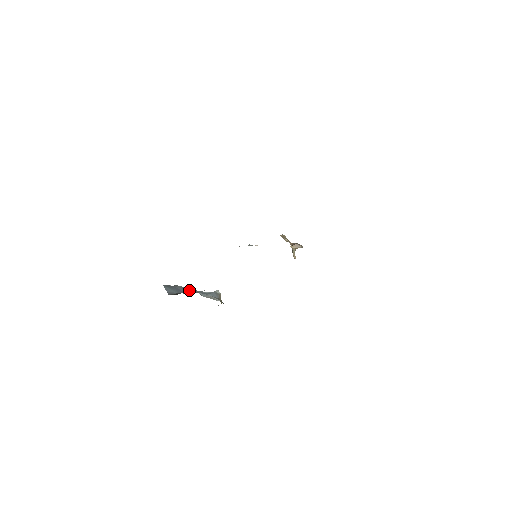
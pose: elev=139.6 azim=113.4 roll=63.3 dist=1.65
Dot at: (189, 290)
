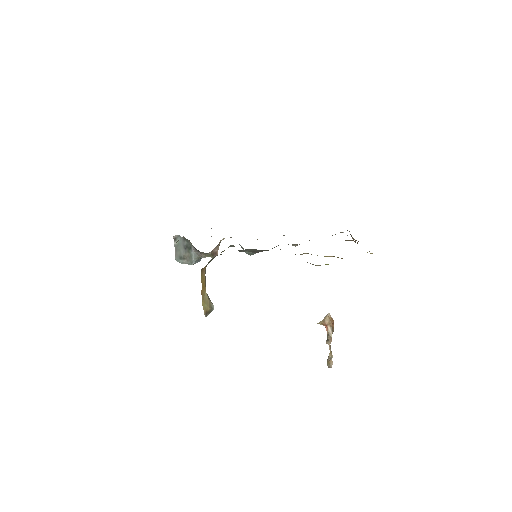
Dot at: occluded
